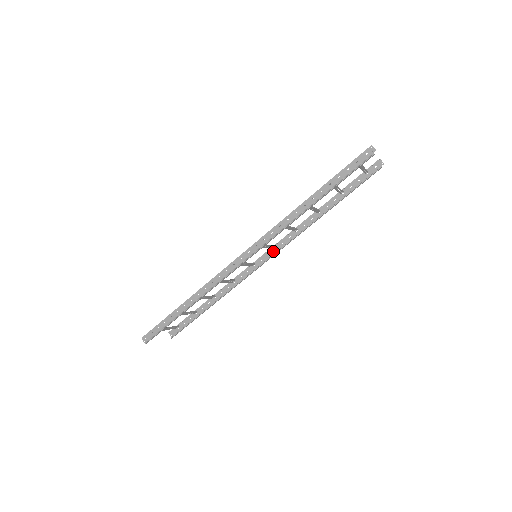
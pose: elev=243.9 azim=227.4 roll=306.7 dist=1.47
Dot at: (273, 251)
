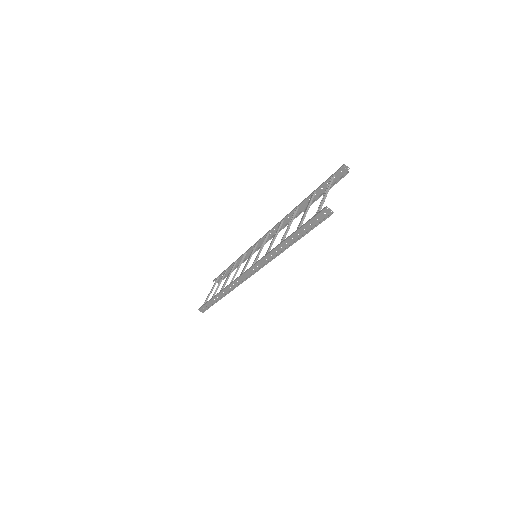
Dot at: (269, 235)
